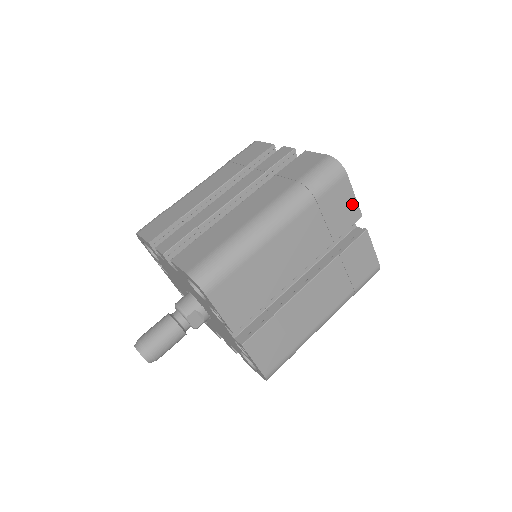
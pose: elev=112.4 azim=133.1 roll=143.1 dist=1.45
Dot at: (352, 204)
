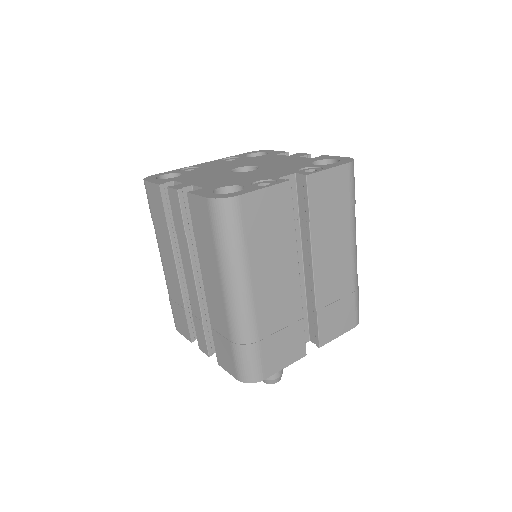
Dot at: (272, 194)
